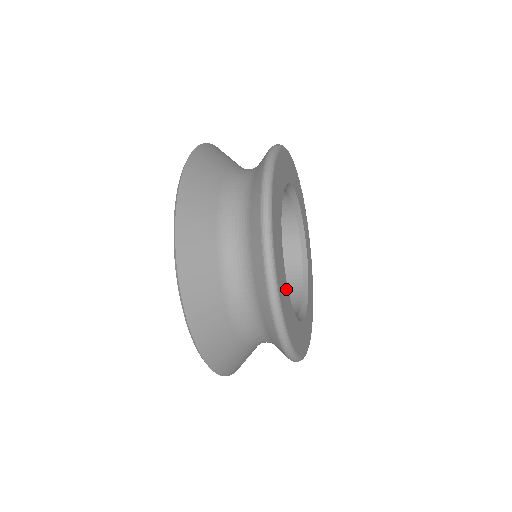
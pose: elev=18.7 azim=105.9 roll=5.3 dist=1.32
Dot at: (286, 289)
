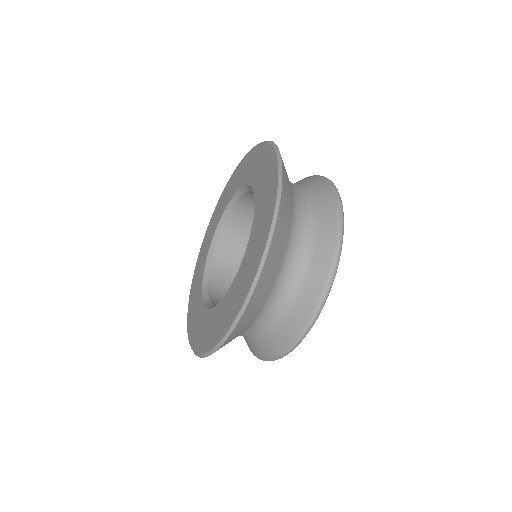
Dot at: occluded
